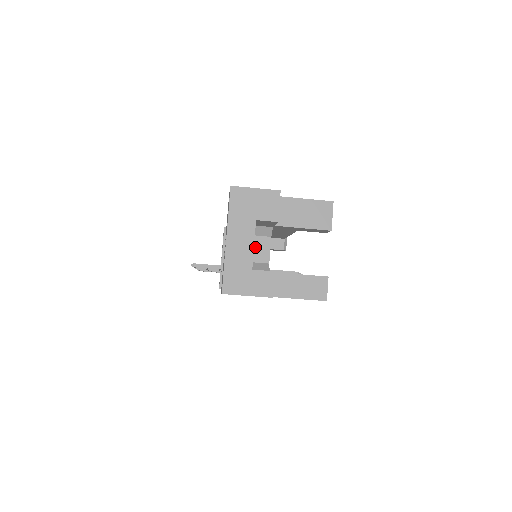
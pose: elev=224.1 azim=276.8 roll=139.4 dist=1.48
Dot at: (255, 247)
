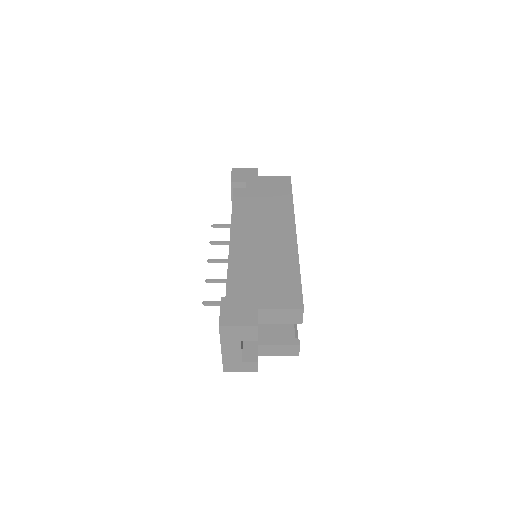
Dot at: occluded
